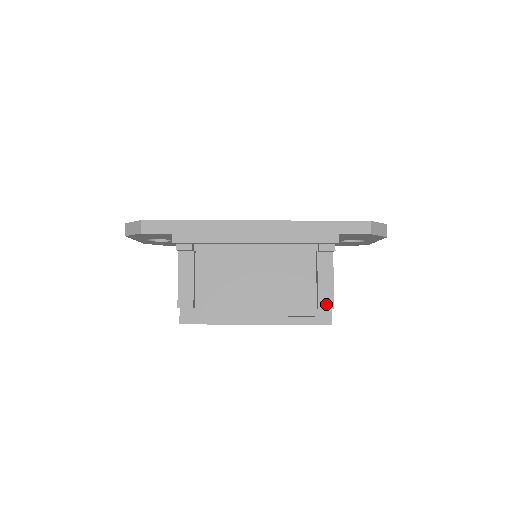
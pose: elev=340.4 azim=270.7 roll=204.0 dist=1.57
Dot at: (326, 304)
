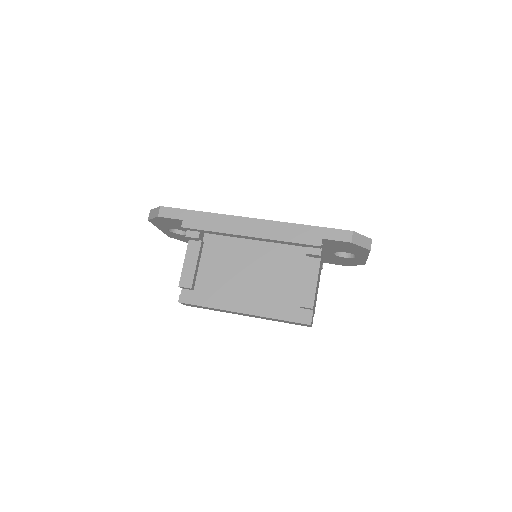
Dot at: (307, 303)
